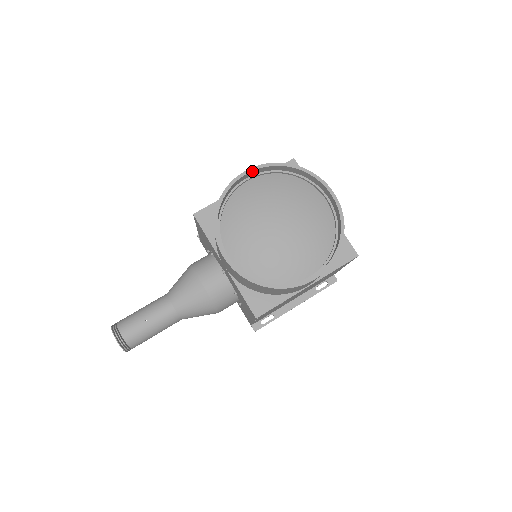
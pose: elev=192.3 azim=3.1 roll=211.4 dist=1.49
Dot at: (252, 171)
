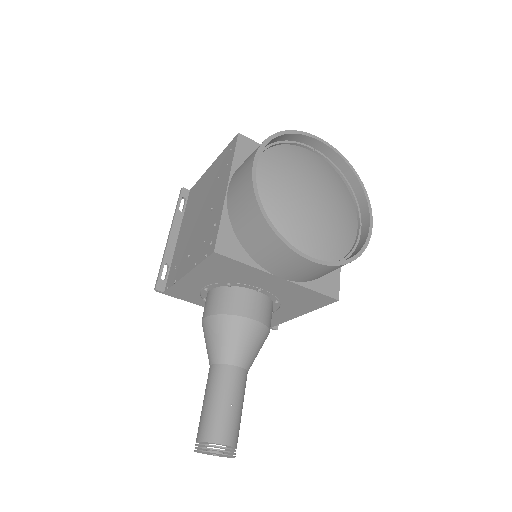
Dot at: (257, 161)
